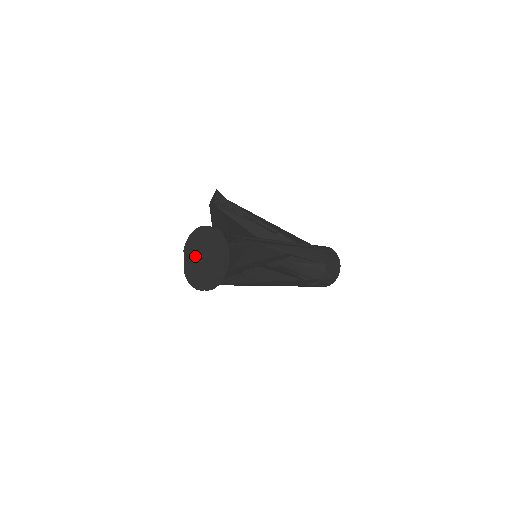
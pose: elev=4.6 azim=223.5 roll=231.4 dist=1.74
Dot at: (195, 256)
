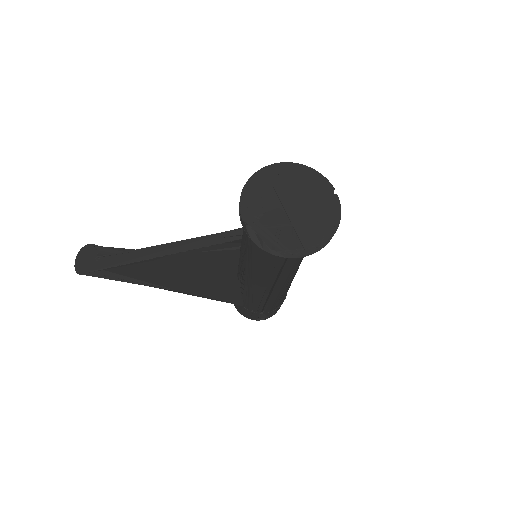
Dot at: (272, 214)
